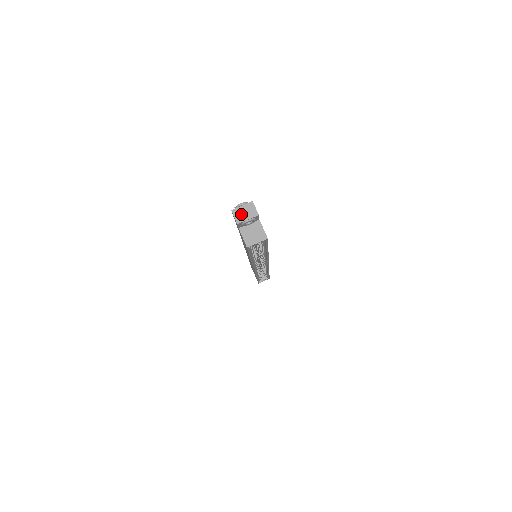
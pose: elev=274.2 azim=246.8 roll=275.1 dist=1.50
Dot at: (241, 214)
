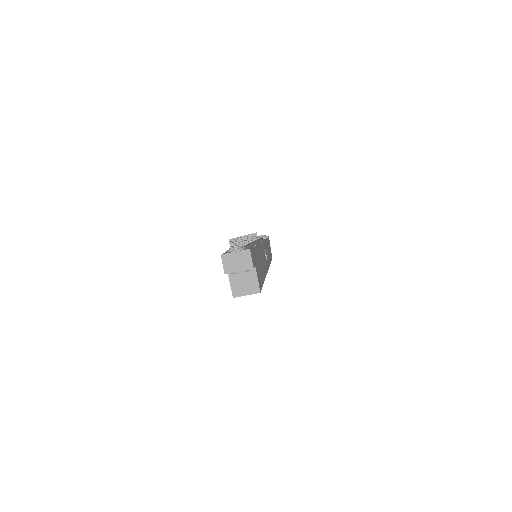
Dot at: (232, 262)
